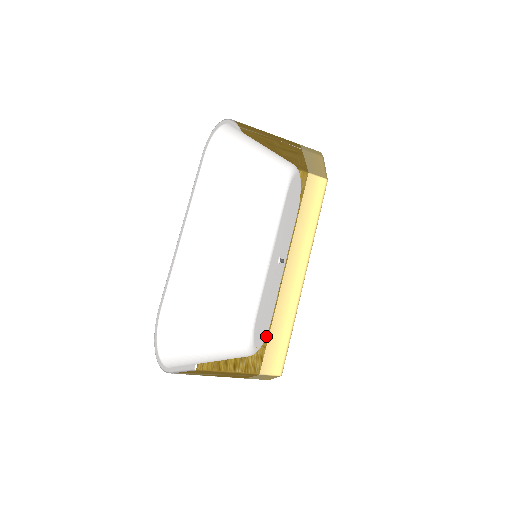
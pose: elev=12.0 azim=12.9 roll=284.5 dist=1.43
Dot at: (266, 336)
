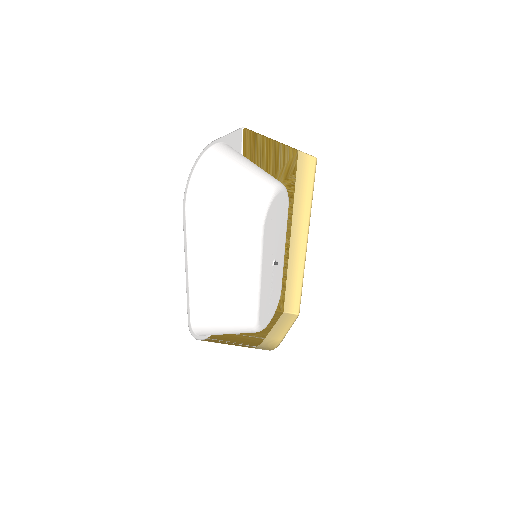
Dot at: (284, 287)
